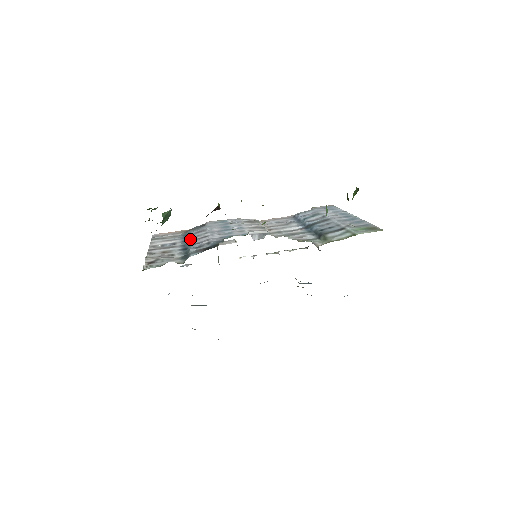
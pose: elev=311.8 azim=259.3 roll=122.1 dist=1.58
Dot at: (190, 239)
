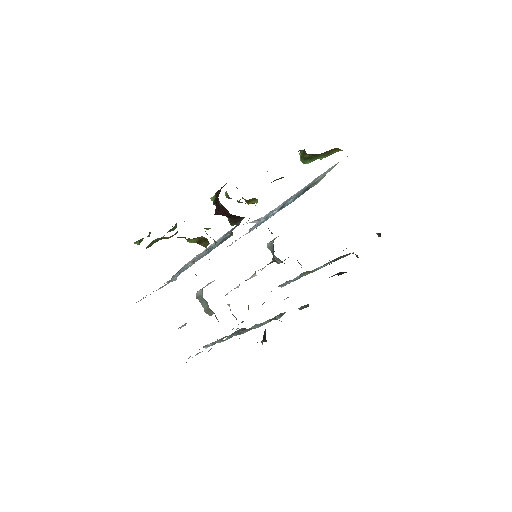
Dot at: occluded
